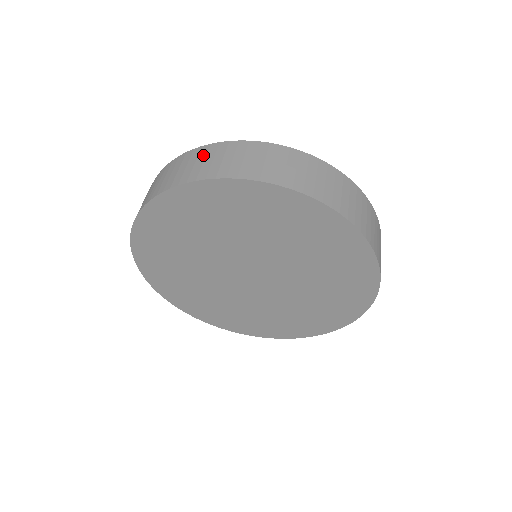
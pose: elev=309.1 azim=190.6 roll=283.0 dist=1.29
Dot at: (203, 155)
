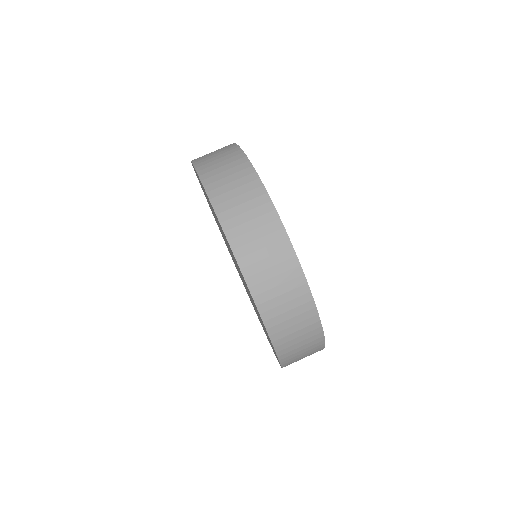
Dot at: (291, 287)
